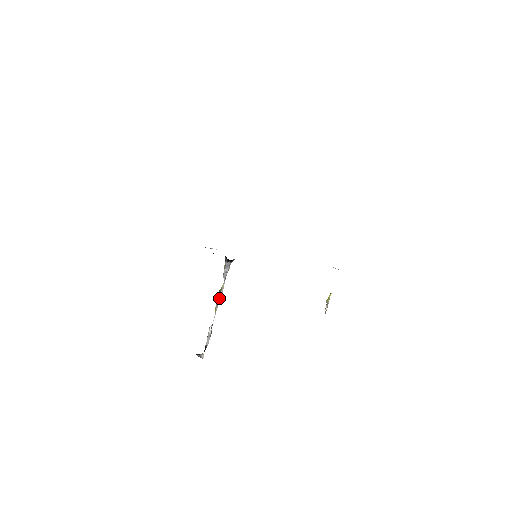
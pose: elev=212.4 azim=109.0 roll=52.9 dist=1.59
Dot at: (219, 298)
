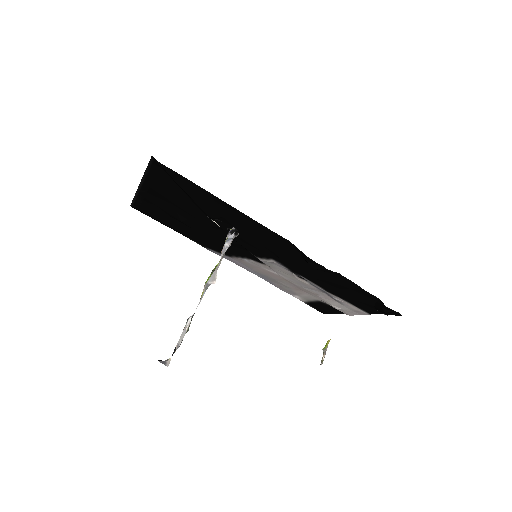
Dot at: (211, 278)
